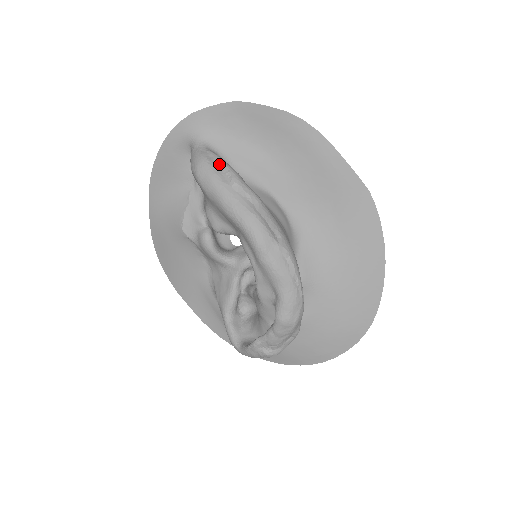
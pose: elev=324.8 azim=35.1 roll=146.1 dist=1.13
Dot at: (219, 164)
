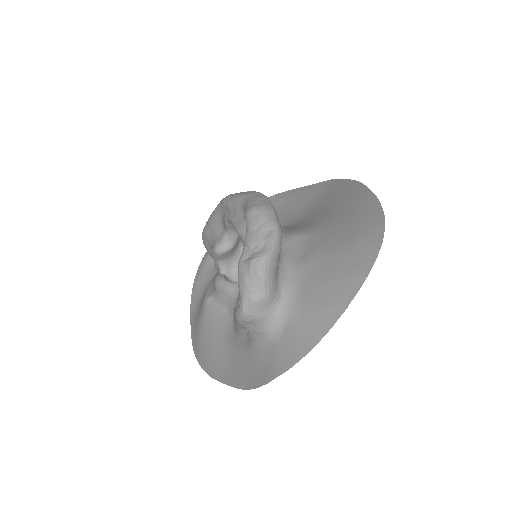
Dot at: occluded
